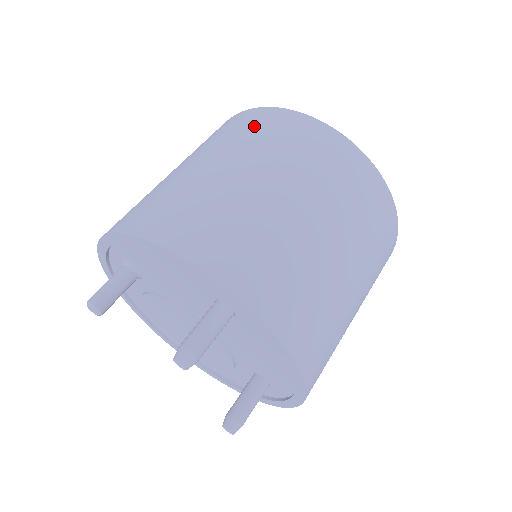
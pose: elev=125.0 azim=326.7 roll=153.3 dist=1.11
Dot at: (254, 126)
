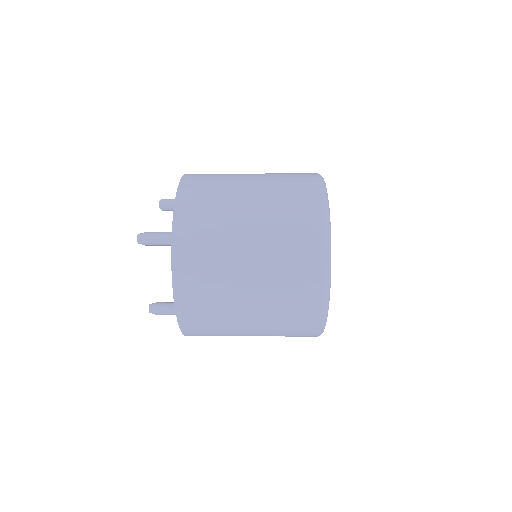
Dot at: (296, 178)
